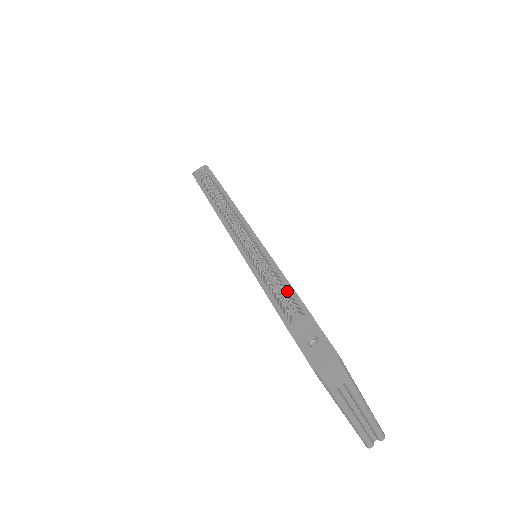
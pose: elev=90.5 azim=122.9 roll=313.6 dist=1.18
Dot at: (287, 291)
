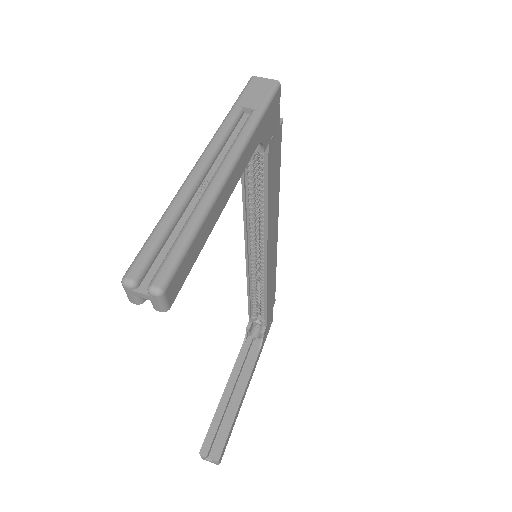
Dot at: occluded
